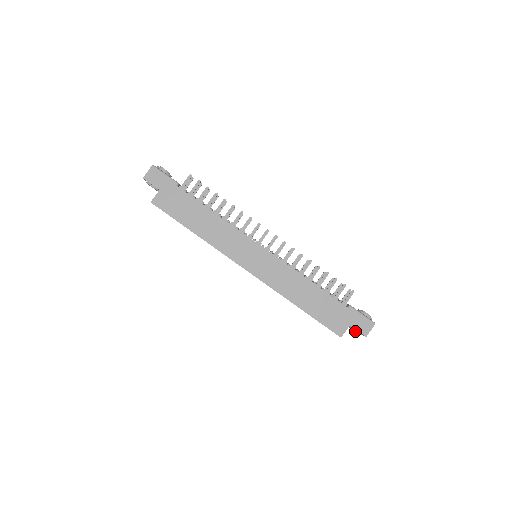
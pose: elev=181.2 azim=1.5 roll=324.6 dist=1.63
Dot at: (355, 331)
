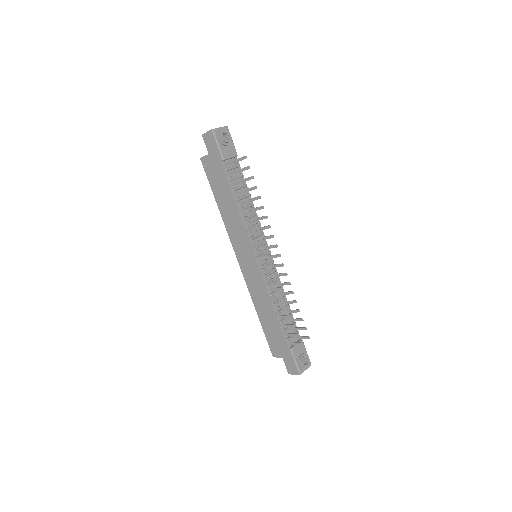
Dot at: occluded
